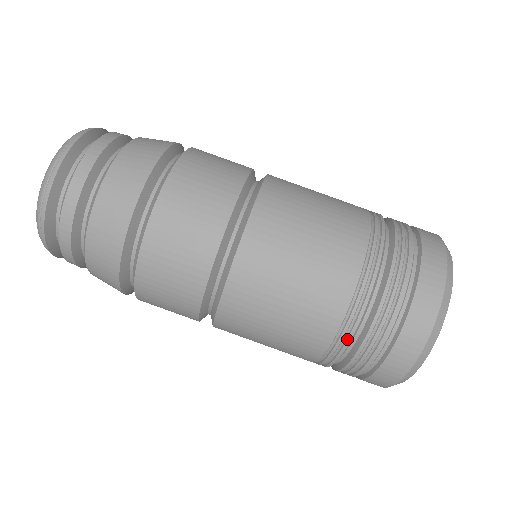
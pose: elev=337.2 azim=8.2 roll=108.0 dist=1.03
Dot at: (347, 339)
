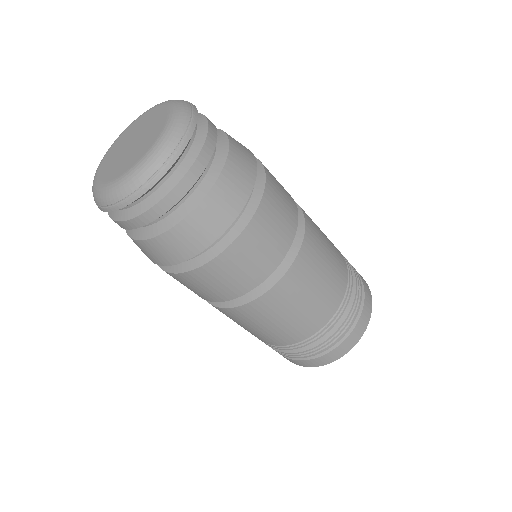
Dot at: occluded
